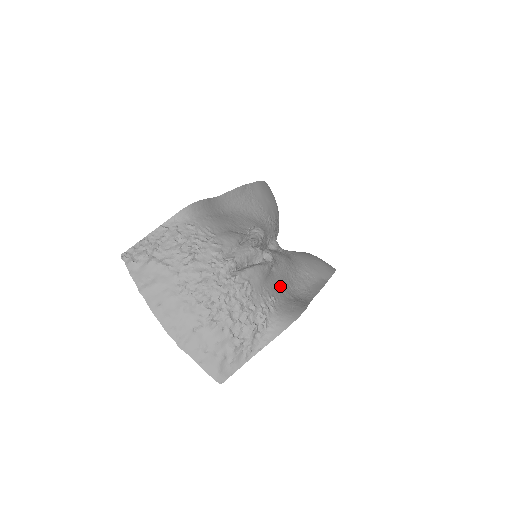
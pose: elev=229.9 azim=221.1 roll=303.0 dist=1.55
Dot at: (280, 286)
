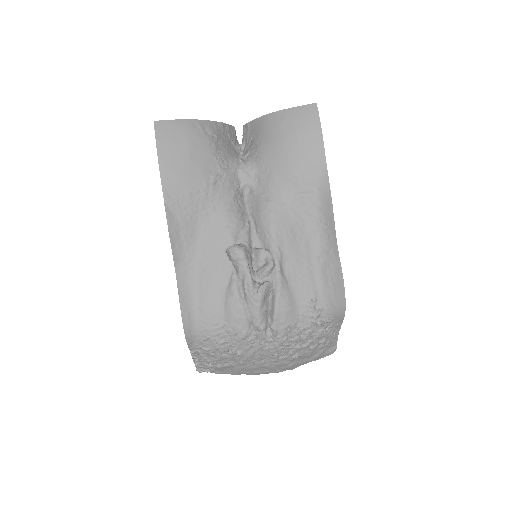
Dot at: (303, 270)
